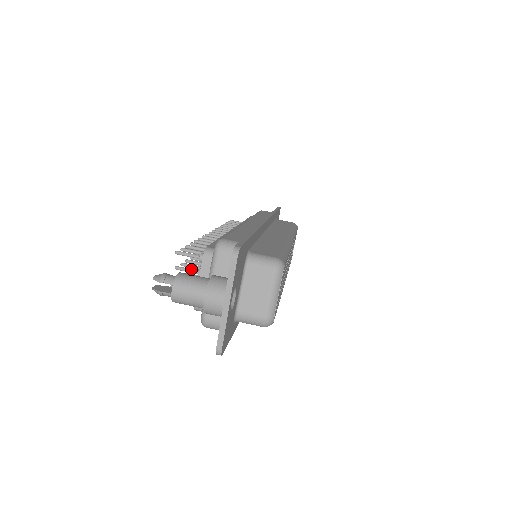
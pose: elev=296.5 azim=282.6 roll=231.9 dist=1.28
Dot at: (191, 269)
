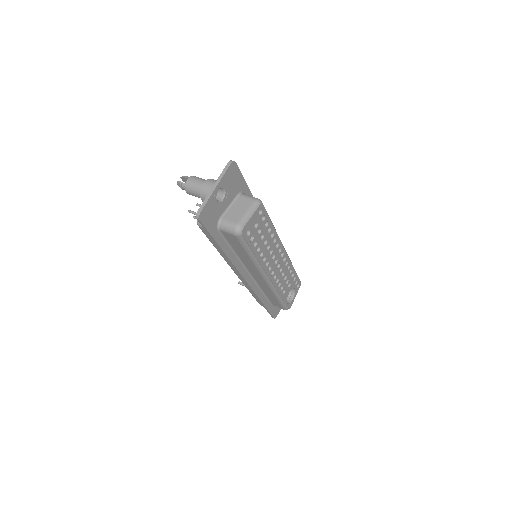
Dot at: occluded
